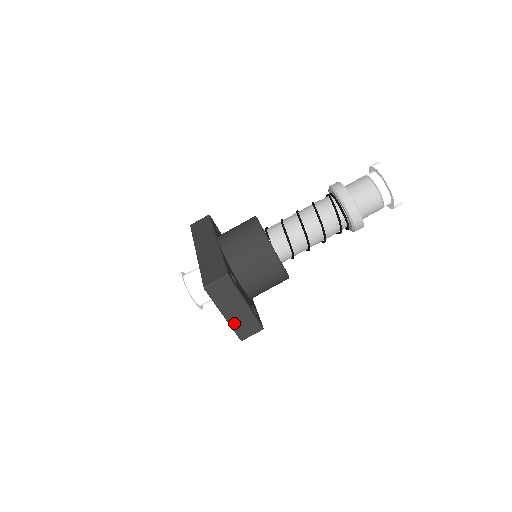
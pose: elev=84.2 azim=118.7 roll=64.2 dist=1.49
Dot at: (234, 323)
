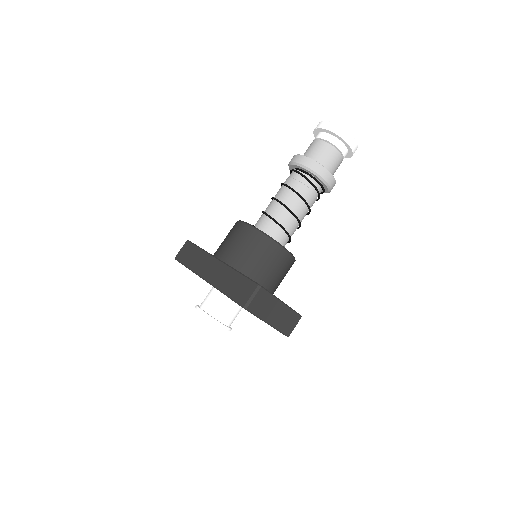
Dot at: (278, 325)
